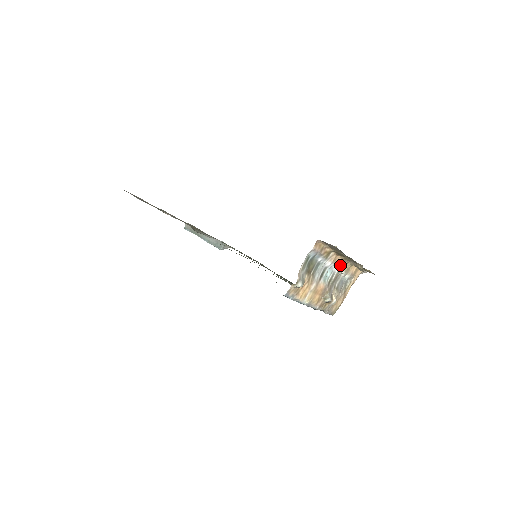
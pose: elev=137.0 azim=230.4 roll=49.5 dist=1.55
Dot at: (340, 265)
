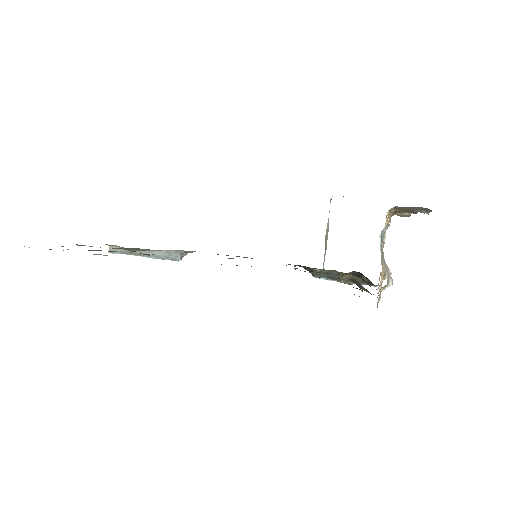
Dot at: (386, 223)
